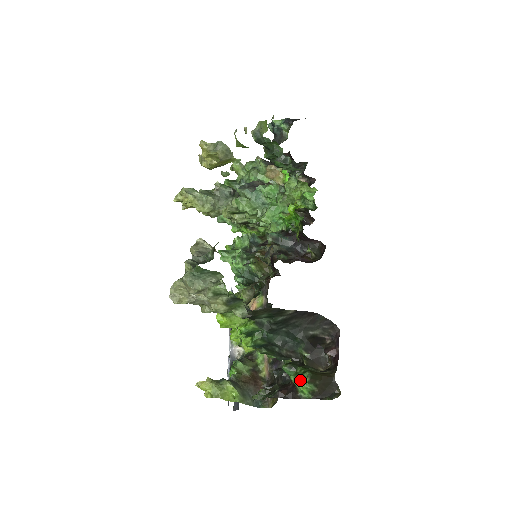
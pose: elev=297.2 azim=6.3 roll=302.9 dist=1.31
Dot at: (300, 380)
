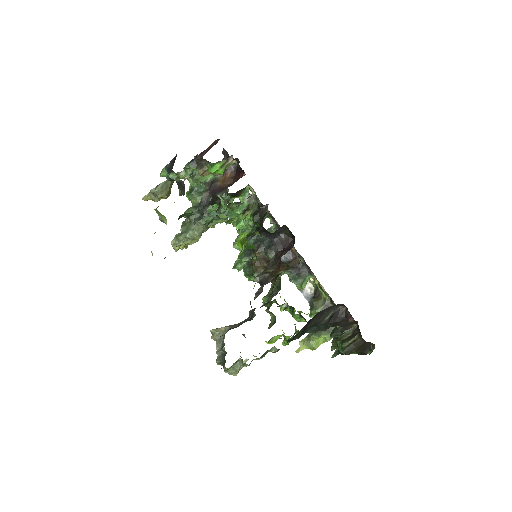
Dot at: (343, 353)
